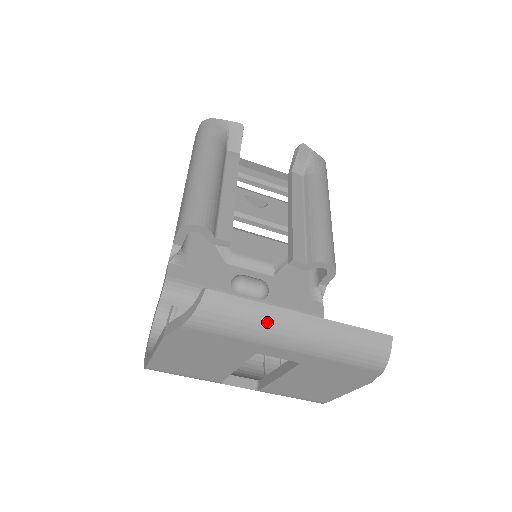
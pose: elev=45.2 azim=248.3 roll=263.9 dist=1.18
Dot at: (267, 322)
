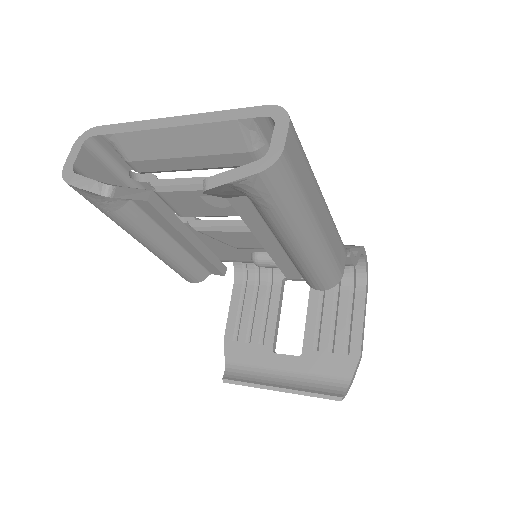
Dot at: occluded
